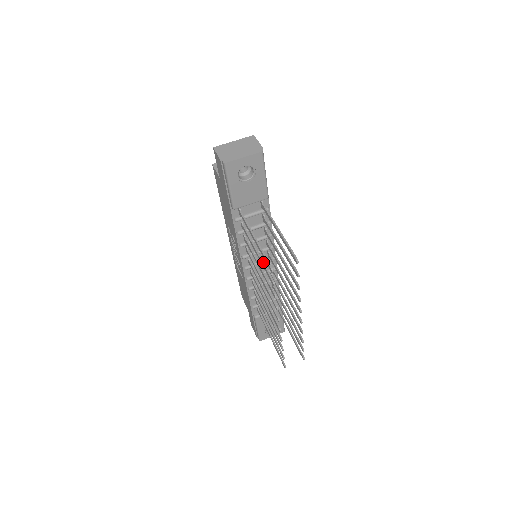
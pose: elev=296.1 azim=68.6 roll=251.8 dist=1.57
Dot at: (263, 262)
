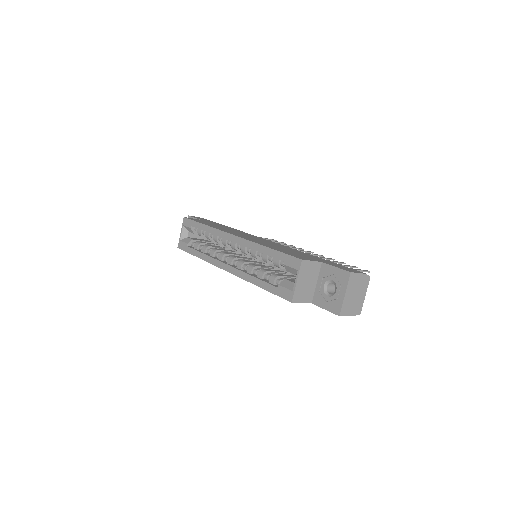
Dot at: occluded
